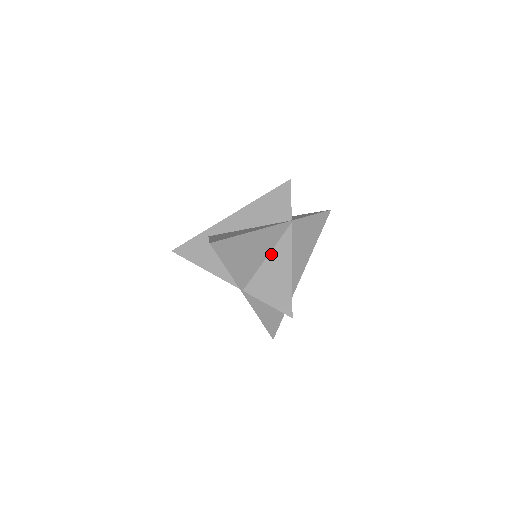
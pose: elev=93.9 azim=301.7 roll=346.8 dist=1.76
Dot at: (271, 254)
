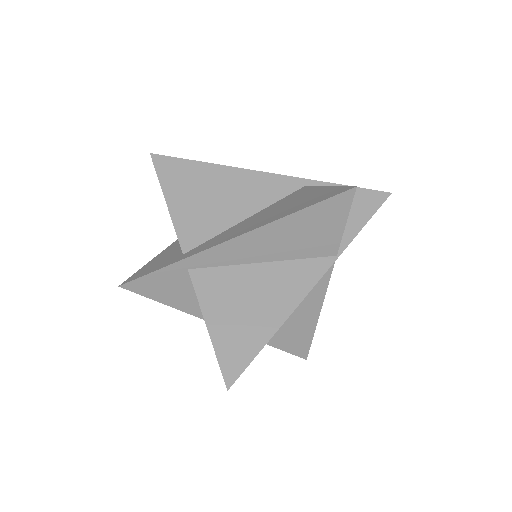
Dot at: occluded
